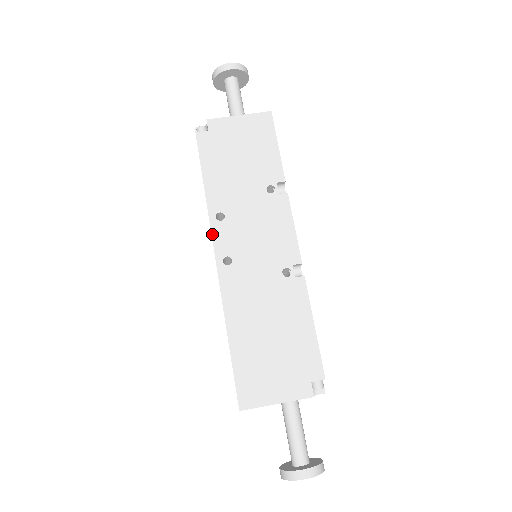
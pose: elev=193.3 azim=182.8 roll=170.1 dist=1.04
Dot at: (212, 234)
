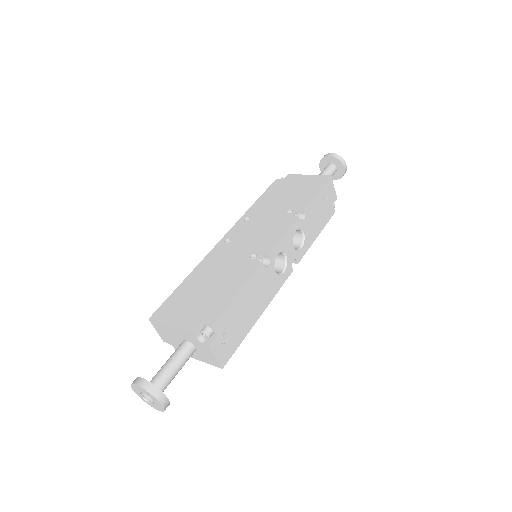
Dot at: (234, 226)
